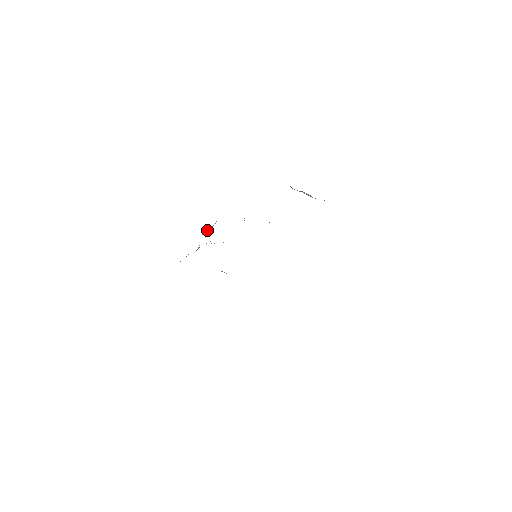
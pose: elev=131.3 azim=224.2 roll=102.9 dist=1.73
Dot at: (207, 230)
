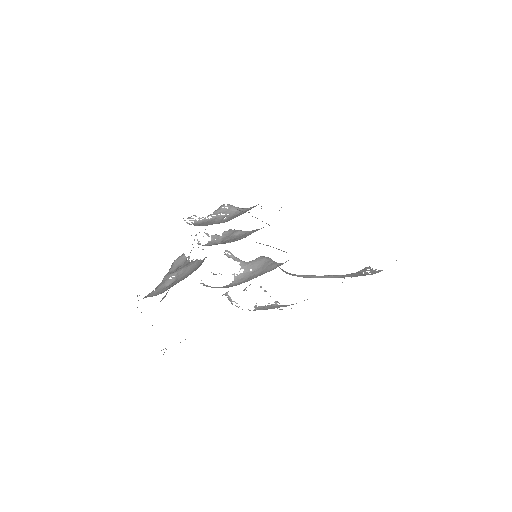
Dot at: occluded
